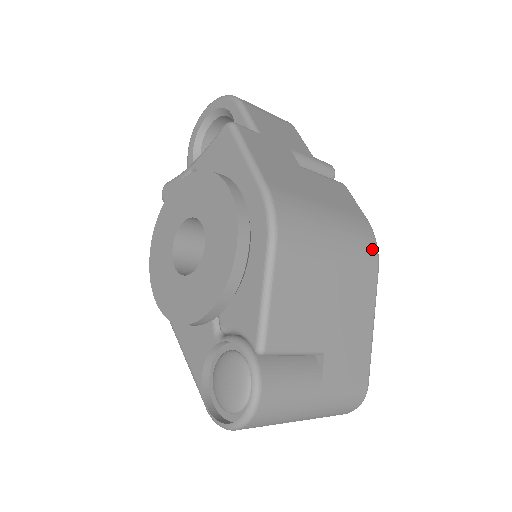
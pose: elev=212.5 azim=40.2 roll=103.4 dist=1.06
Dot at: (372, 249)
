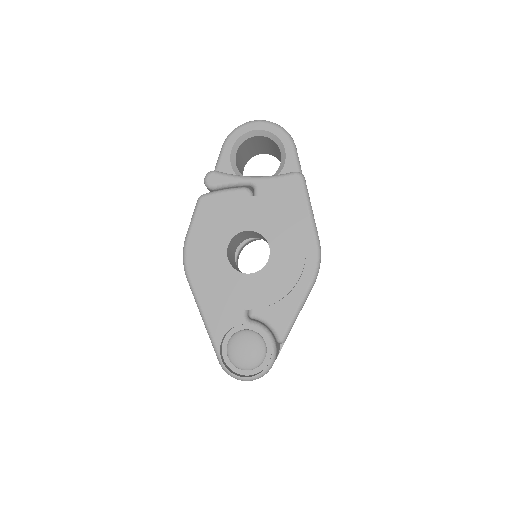
Dot at: occluded
